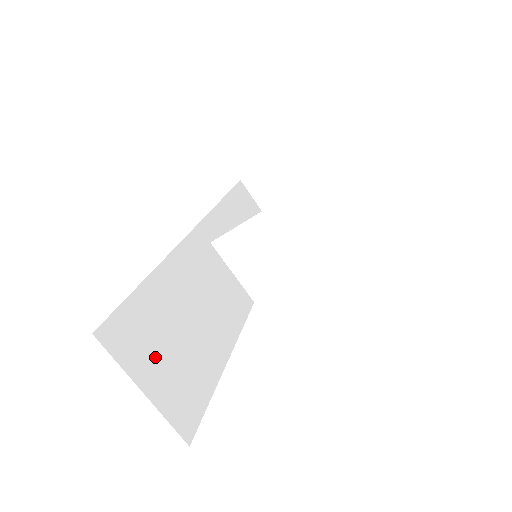
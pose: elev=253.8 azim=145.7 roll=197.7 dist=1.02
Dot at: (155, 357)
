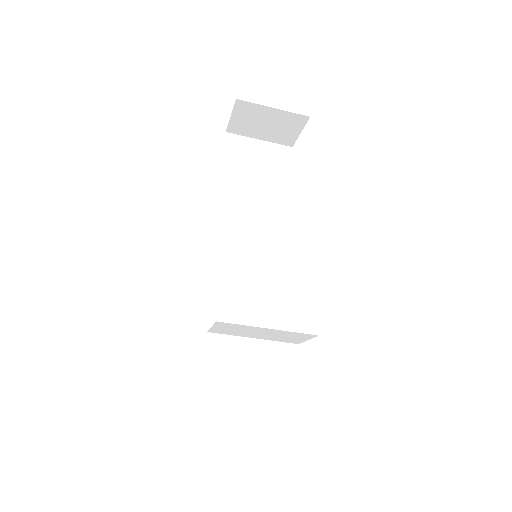
Dot at: (231, 373)
